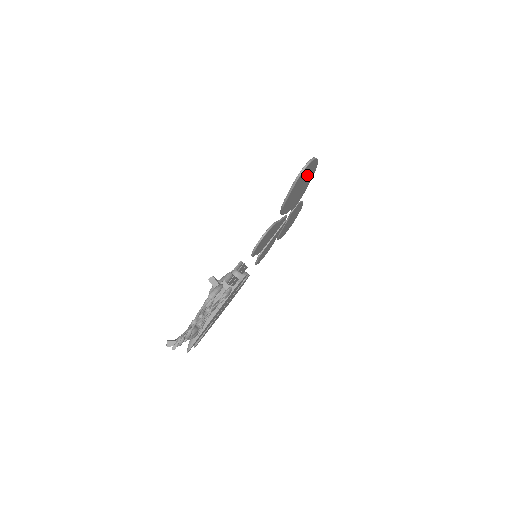
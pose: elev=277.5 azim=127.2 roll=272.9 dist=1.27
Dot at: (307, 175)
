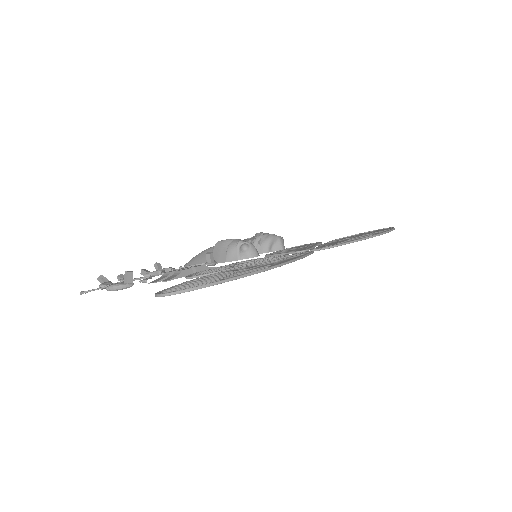
Dot at: occluded
